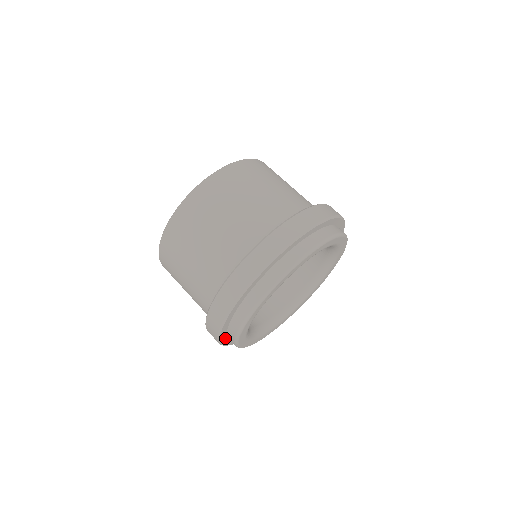
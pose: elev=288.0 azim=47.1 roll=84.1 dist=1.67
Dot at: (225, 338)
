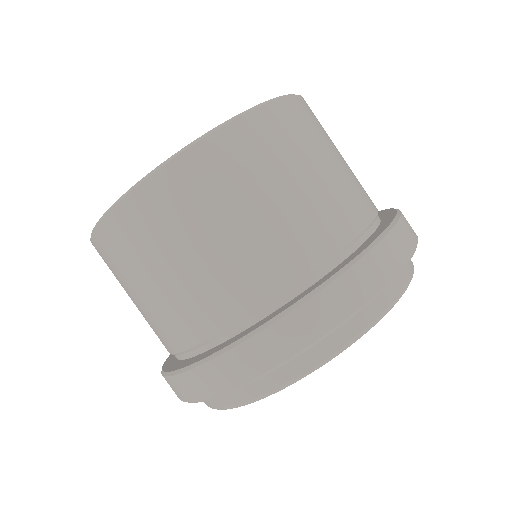
Dot at: occluded
